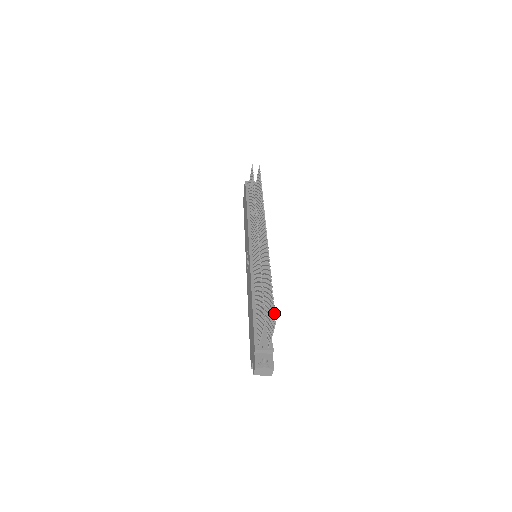
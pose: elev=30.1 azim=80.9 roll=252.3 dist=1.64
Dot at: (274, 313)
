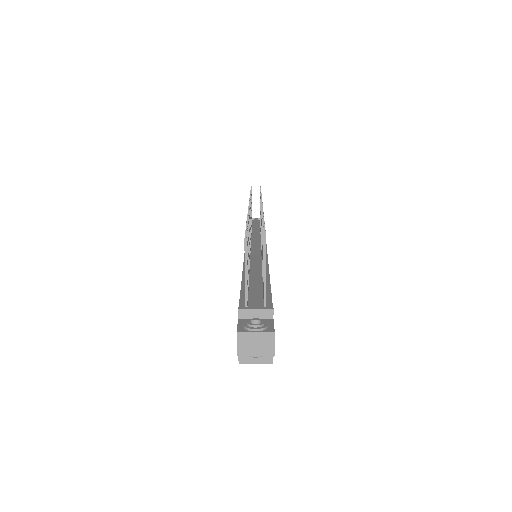
Dot at: (263, 233)
